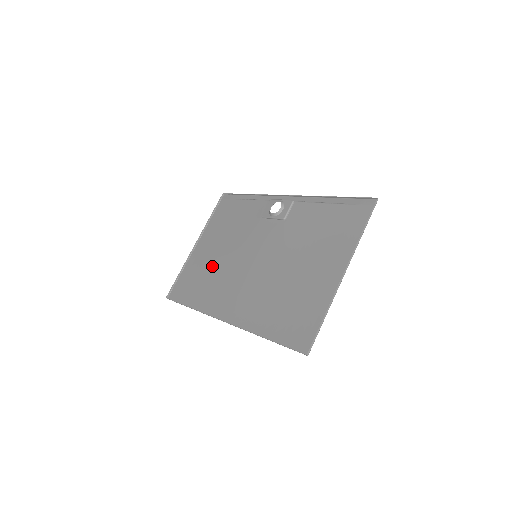
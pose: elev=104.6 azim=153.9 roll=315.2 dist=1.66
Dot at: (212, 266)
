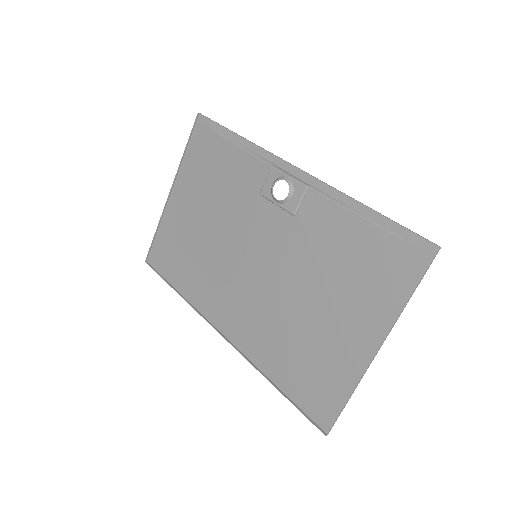
Dot at: (198, 242)
